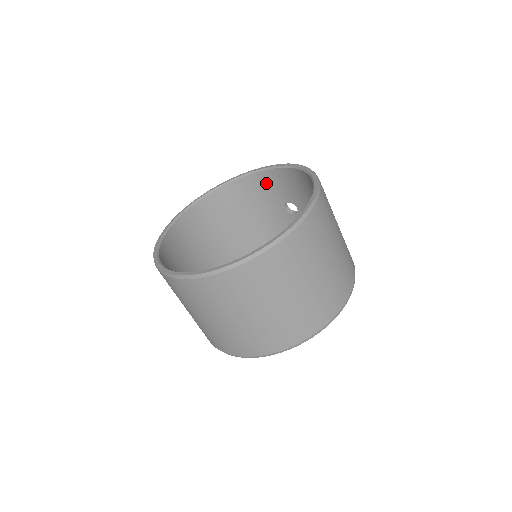
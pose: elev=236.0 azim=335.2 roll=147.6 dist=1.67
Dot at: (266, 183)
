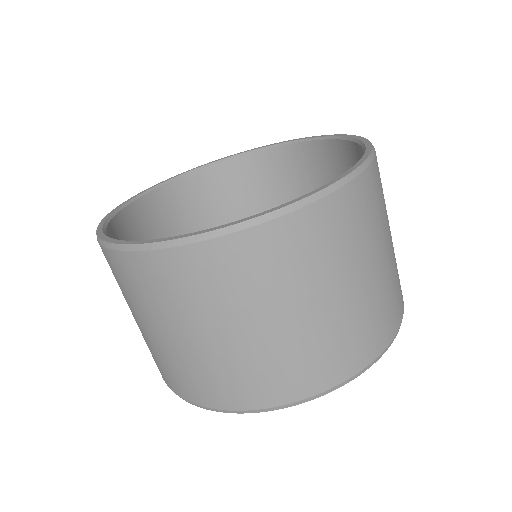
Dot at: (271, 168)
